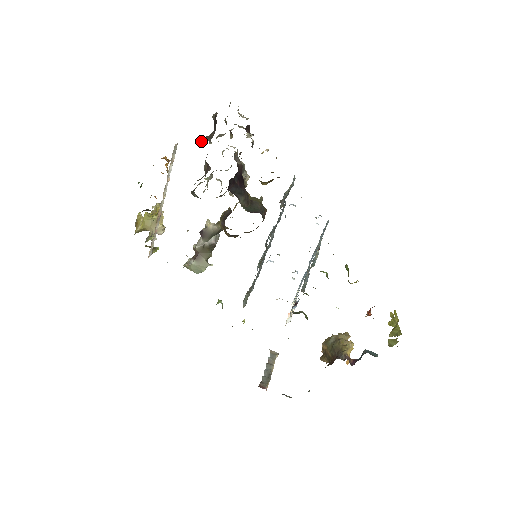
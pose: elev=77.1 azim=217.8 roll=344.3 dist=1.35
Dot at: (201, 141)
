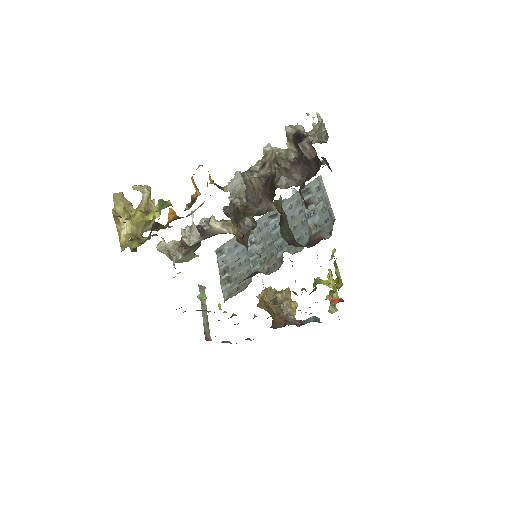
Dot at: (278, 177)
